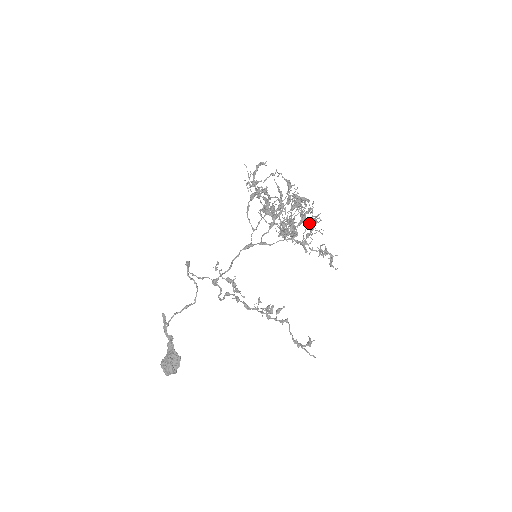
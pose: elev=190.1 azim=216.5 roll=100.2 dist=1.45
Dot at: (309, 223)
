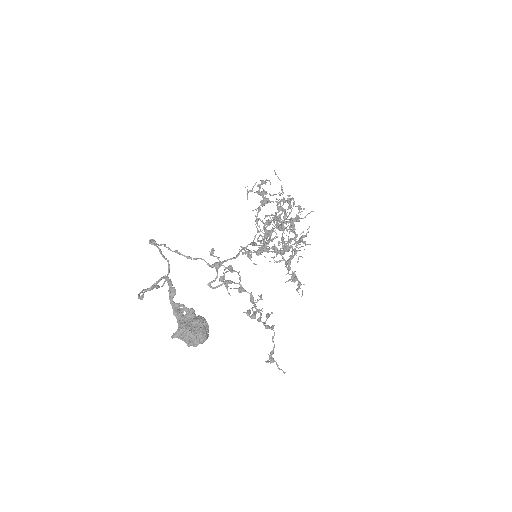
Dot at: (278, 251)
